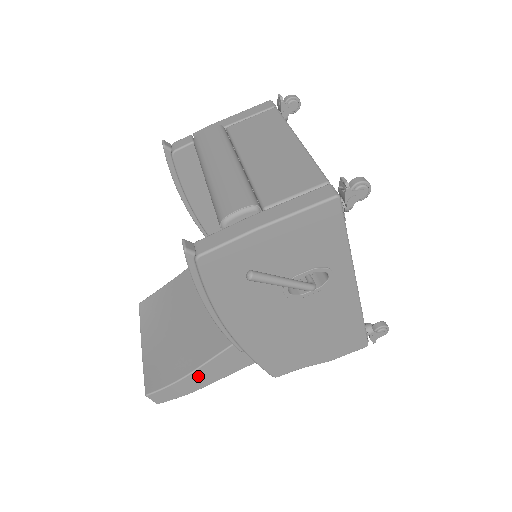
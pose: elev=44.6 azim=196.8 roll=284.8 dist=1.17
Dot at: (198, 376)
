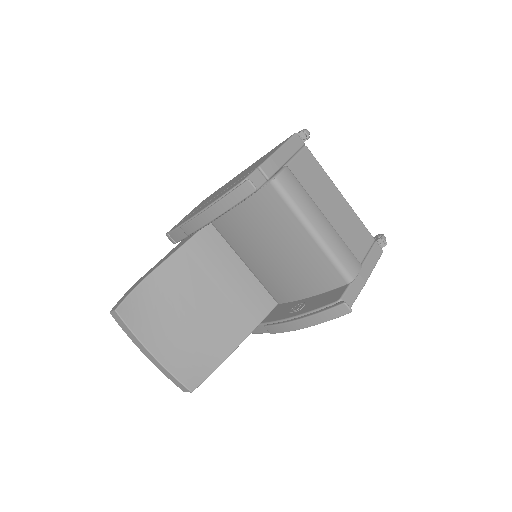
Dot at: occluded
